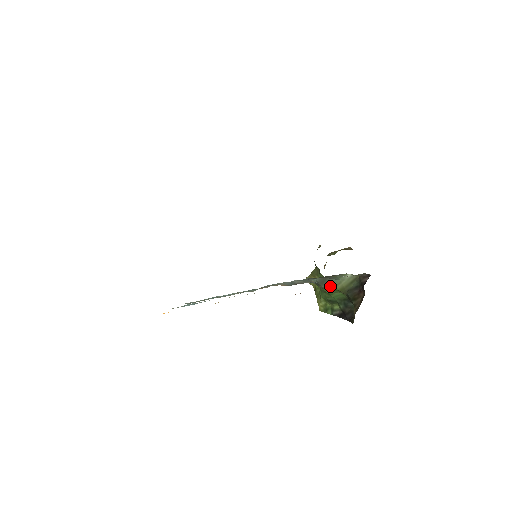
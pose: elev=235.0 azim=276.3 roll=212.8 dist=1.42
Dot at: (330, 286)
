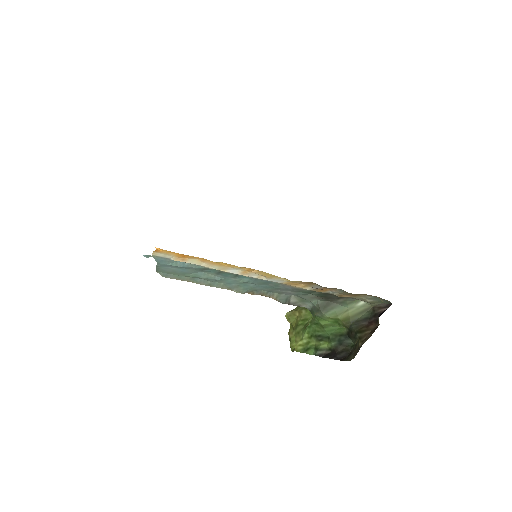
Dot at: (332, 313)
